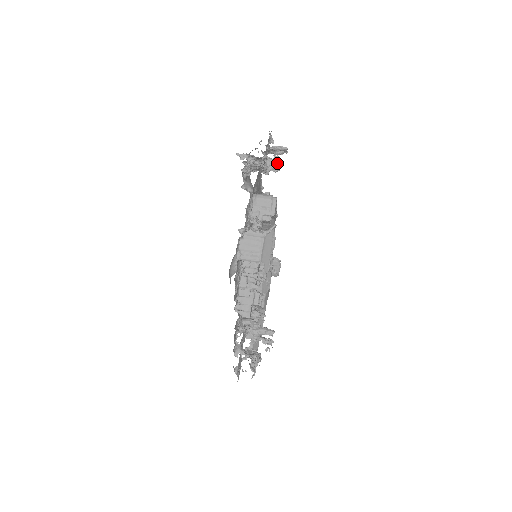
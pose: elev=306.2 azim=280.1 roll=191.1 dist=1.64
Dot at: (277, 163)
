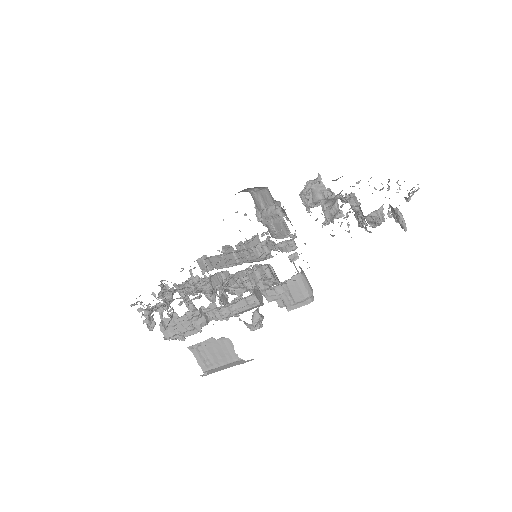
Dot at: (380, 223)
